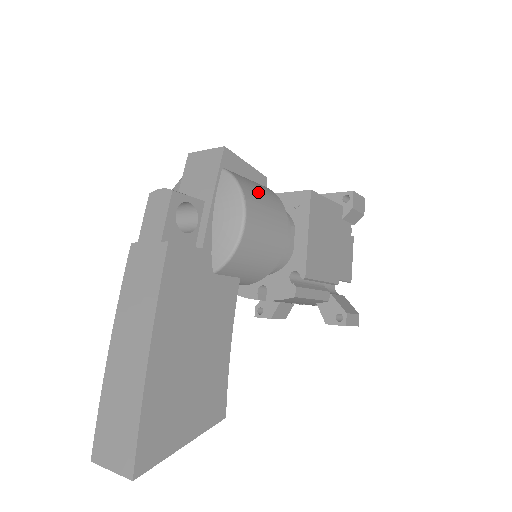
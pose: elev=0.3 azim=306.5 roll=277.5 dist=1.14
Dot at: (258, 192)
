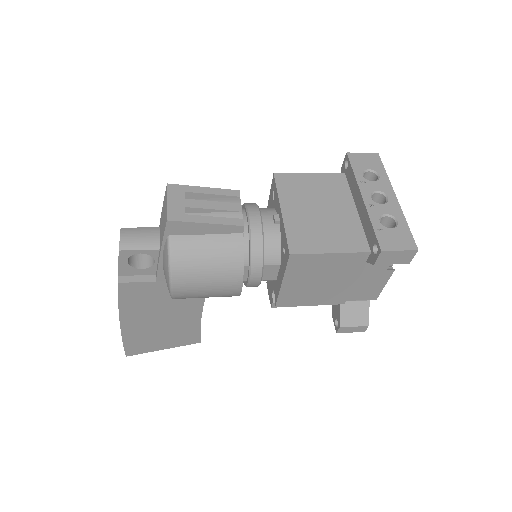
Dot at: (200, 263)
